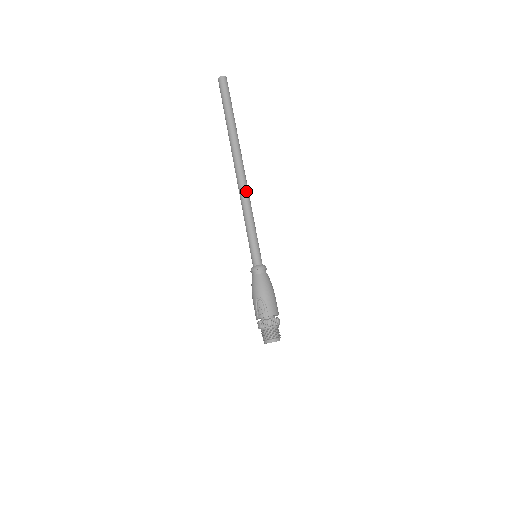
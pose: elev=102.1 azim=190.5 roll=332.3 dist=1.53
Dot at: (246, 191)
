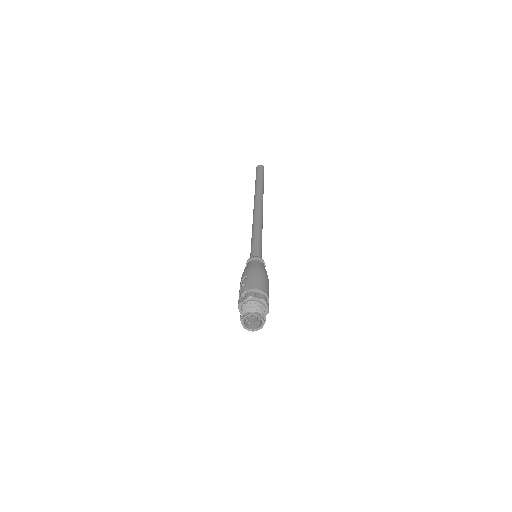
Dot at: (259, 215)
